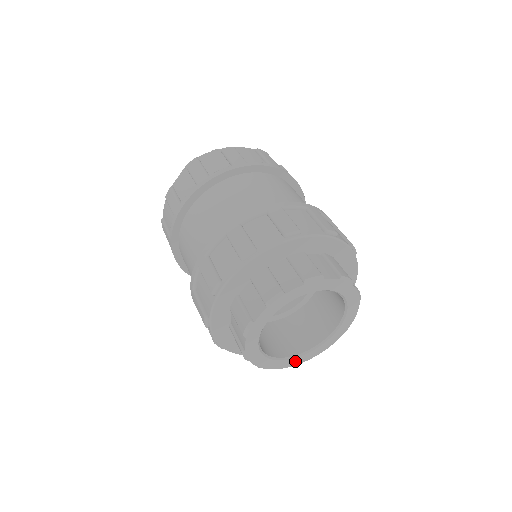
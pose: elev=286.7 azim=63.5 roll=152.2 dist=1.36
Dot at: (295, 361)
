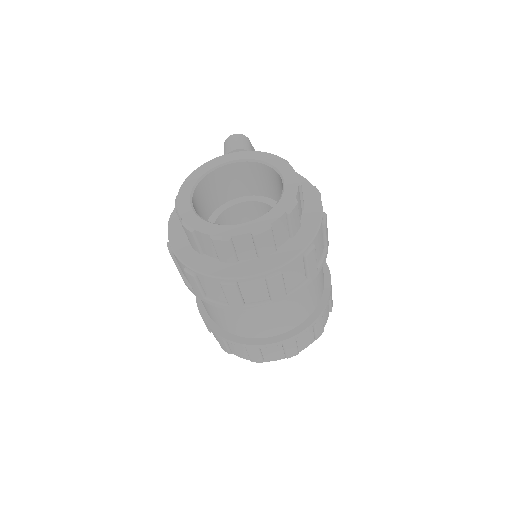
Dot at: occluded
